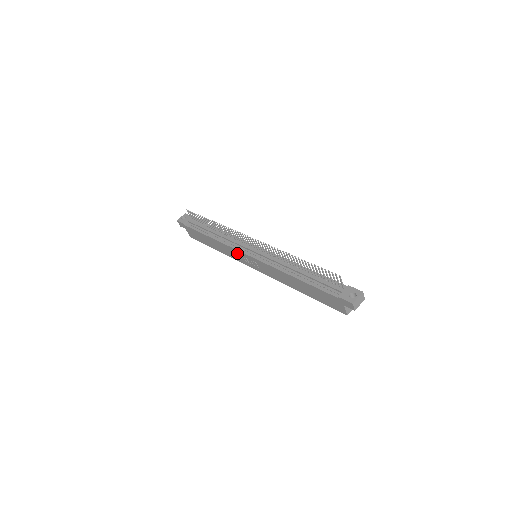
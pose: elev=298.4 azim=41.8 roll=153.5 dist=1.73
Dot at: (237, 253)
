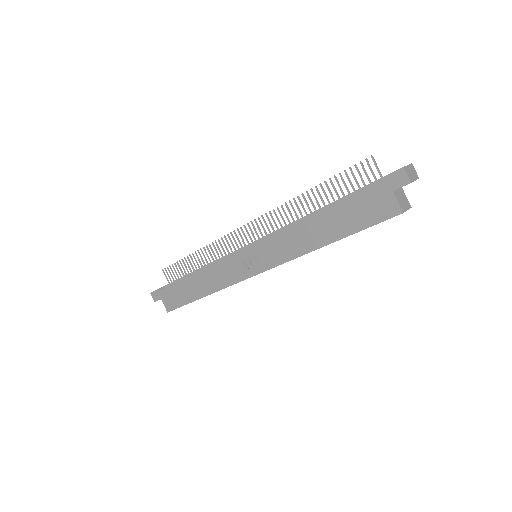
Dot at: (230, 265)
